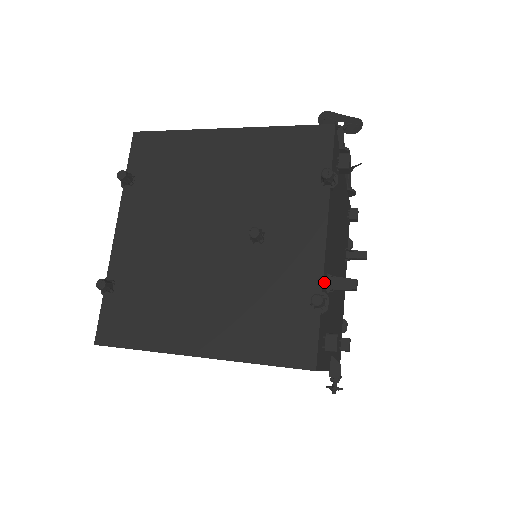
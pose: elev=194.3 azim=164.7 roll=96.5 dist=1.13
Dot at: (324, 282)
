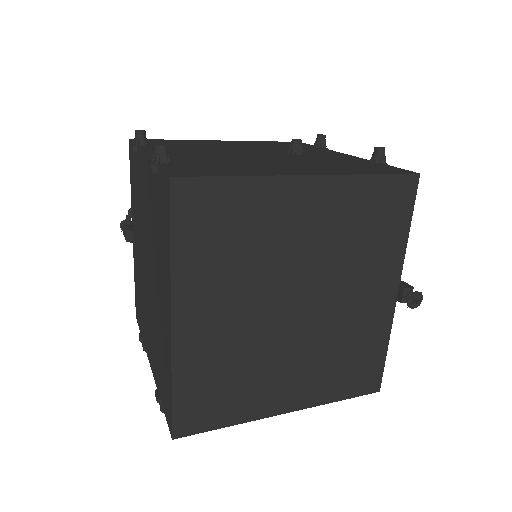
Dot at: occluded
